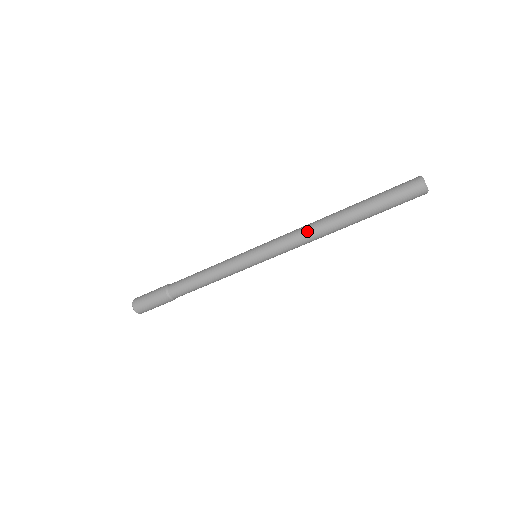
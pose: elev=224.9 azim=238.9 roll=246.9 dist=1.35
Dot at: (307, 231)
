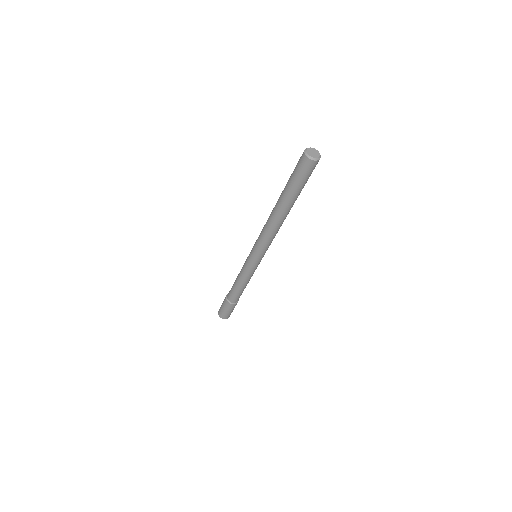
Dot at: (265, 225)
